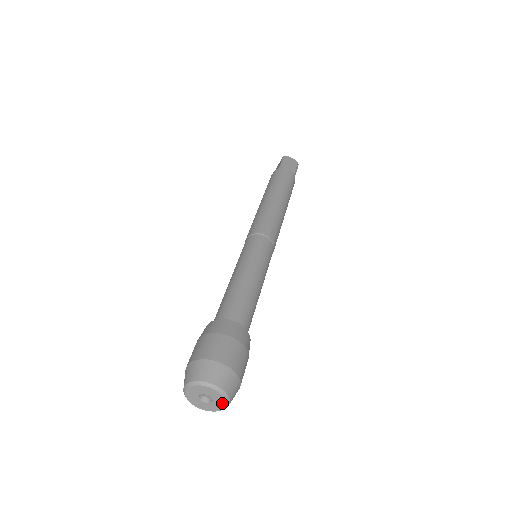
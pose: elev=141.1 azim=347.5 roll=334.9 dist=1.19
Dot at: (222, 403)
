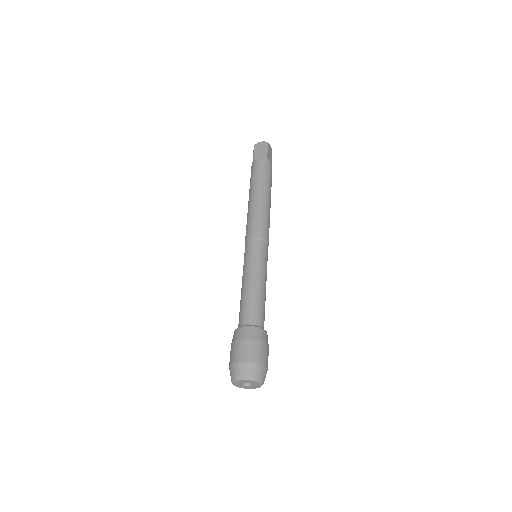
Dot at: (256, 383)
